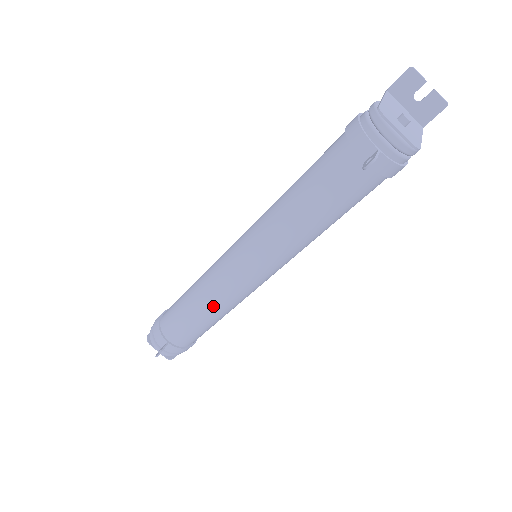
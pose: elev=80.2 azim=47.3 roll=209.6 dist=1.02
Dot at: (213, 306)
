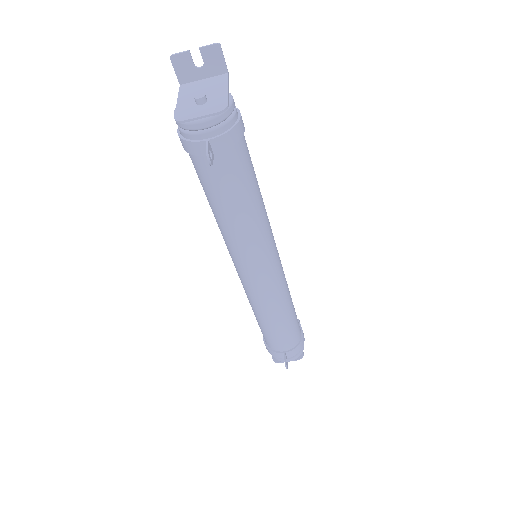
Dot at: (273, 310)
